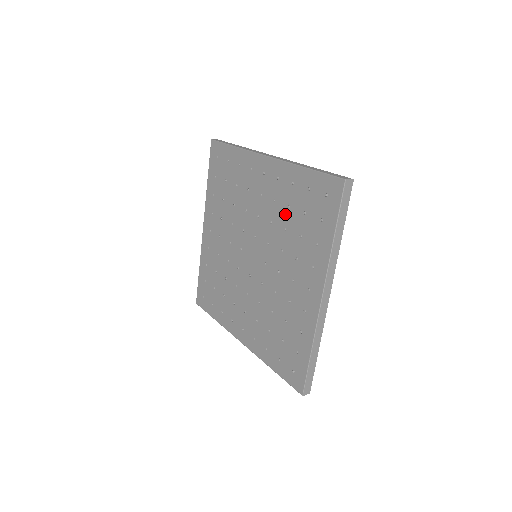
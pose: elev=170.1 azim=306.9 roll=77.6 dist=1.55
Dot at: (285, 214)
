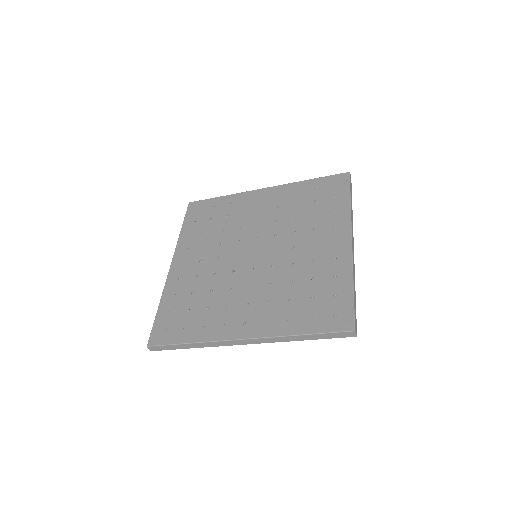
Dot at: (293, 209)
